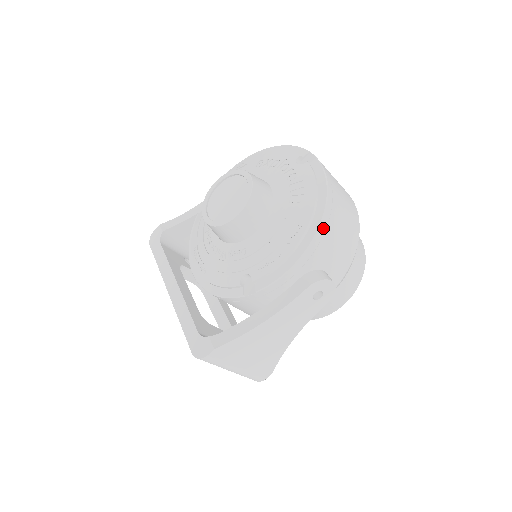
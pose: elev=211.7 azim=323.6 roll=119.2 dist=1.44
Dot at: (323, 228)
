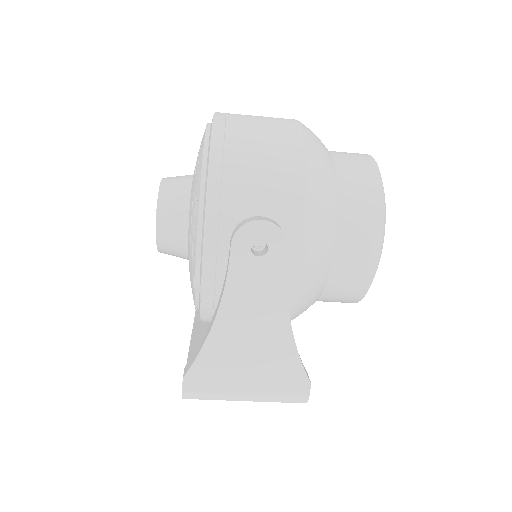
Dot at: (216, 170)
